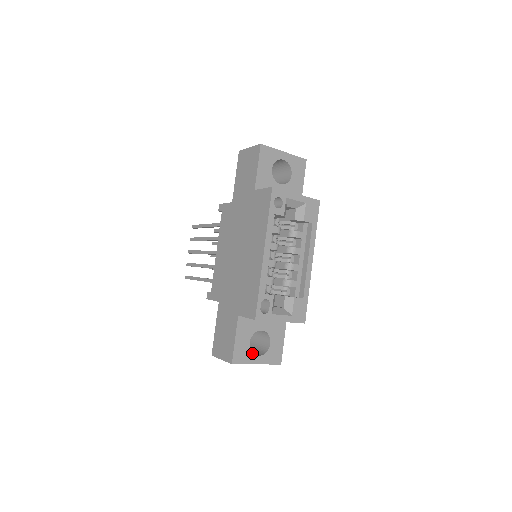
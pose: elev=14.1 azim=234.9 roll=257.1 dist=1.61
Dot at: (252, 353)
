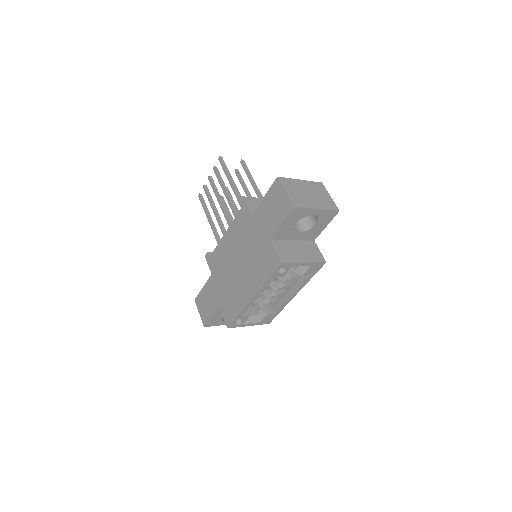
Dot at: (223, 321)
